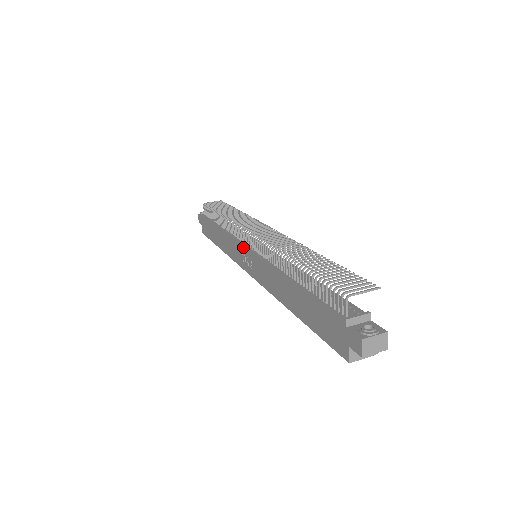
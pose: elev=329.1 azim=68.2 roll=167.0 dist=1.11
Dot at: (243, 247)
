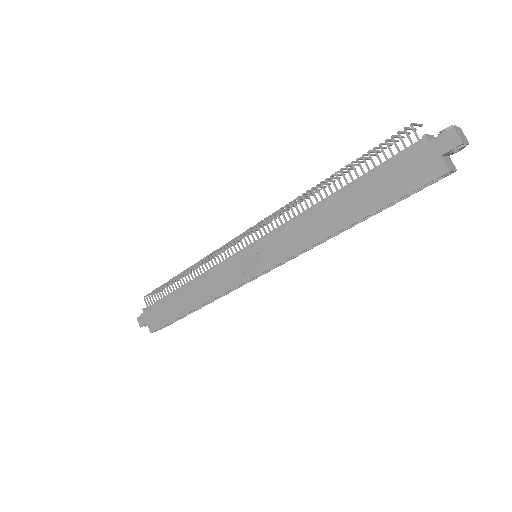
Dot at: (239, 253)
